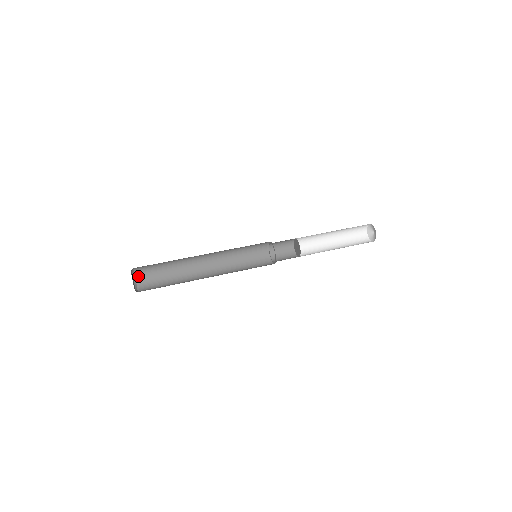
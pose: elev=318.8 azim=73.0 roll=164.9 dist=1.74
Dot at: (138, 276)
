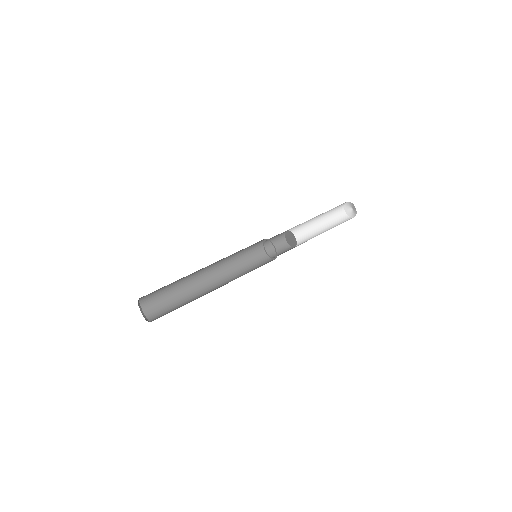
Dot at: (142, 299)
